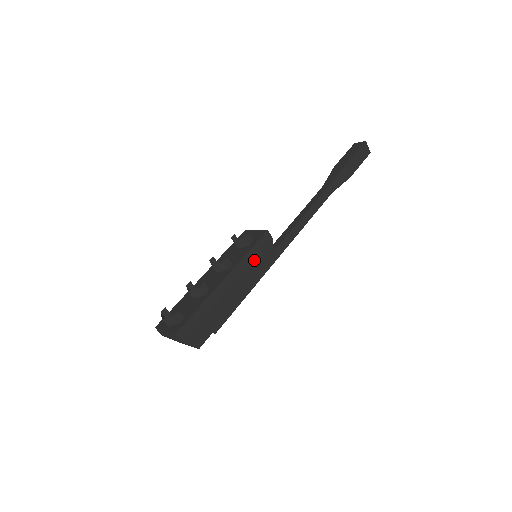
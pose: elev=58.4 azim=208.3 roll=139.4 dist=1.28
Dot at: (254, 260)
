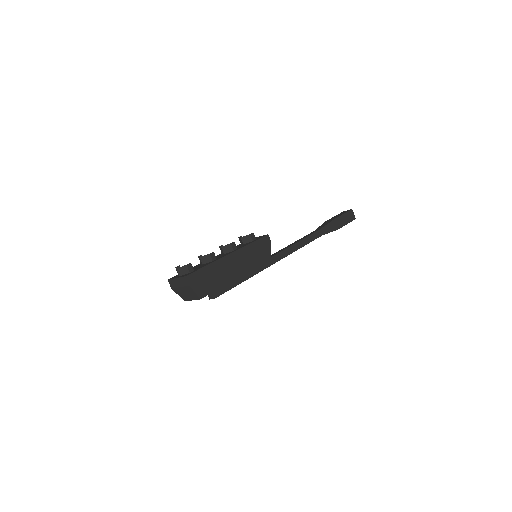
Dot at: (255, 251)
